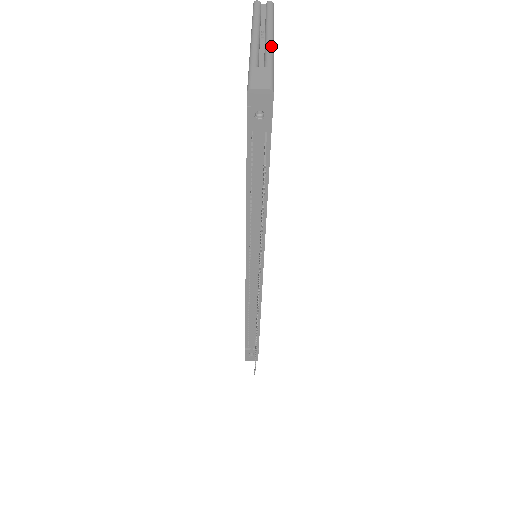
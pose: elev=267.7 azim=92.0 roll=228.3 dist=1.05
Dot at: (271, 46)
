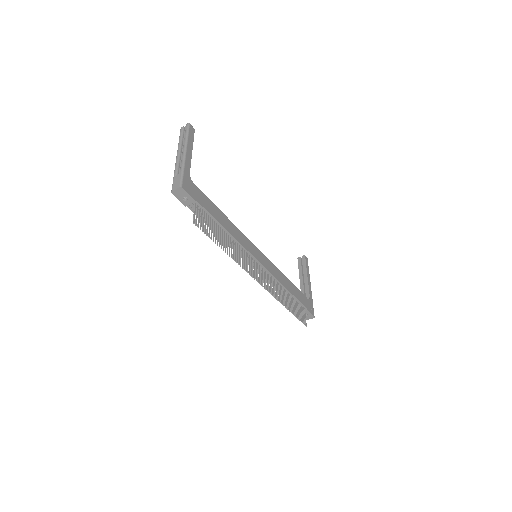
Dot at: (183, 158)
